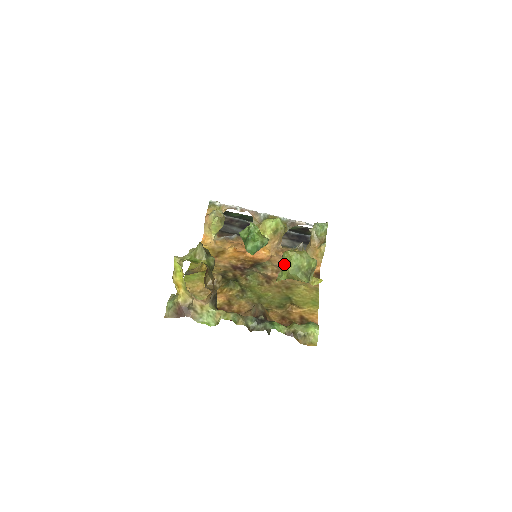
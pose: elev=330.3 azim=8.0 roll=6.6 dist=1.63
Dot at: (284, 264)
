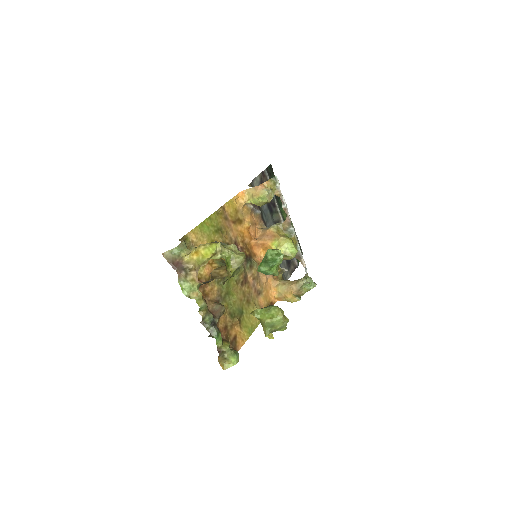
Dot at: (269, 312)
